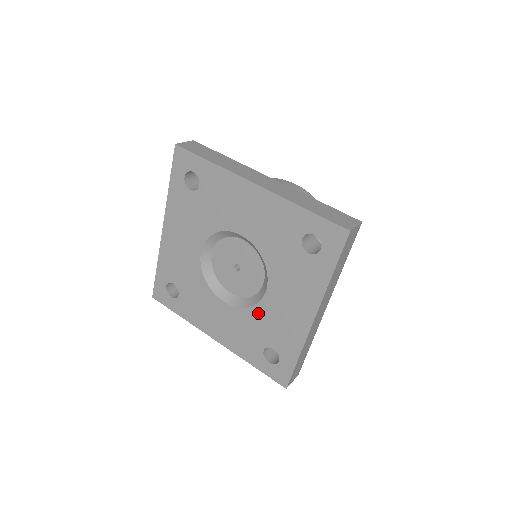
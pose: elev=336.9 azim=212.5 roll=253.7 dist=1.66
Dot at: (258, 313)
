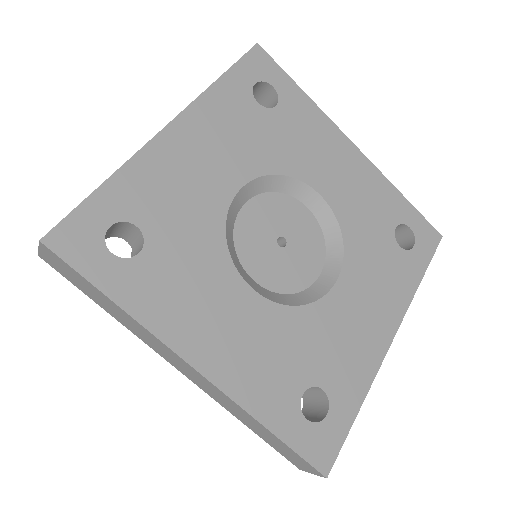
Dot at: (313, 318)
